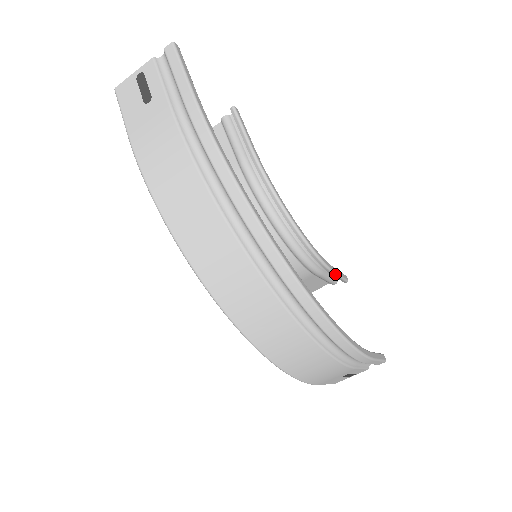
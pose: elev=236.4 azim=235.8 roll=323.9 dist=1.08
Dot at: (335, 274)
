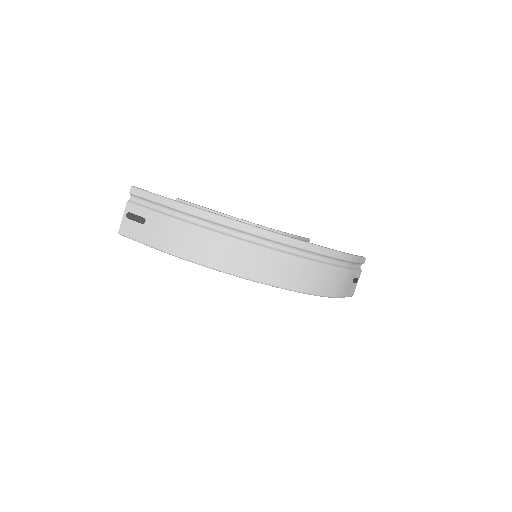
Dot at: (300, 238)
